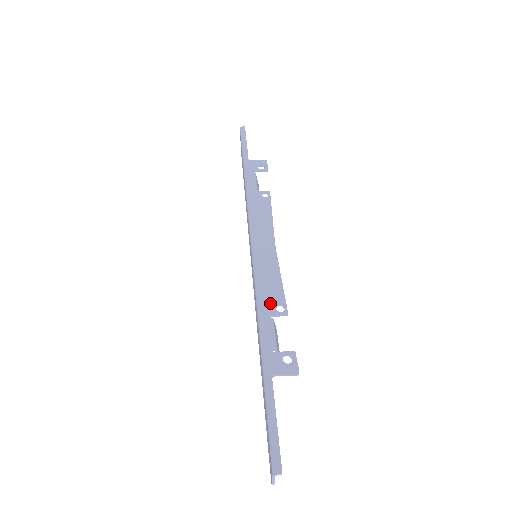
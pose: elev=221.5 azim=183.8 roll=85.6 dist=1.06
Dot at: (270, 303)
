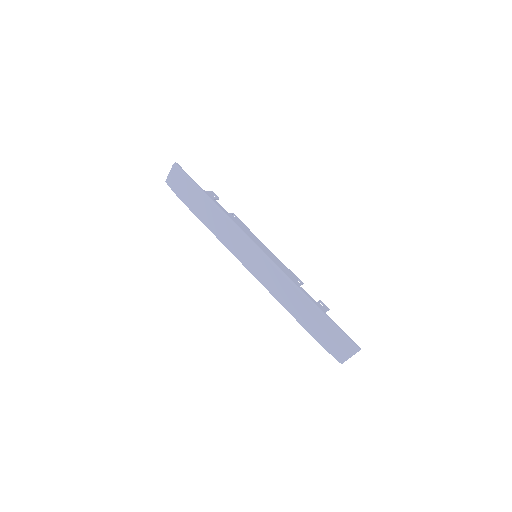
Dot at: (295, 279)
